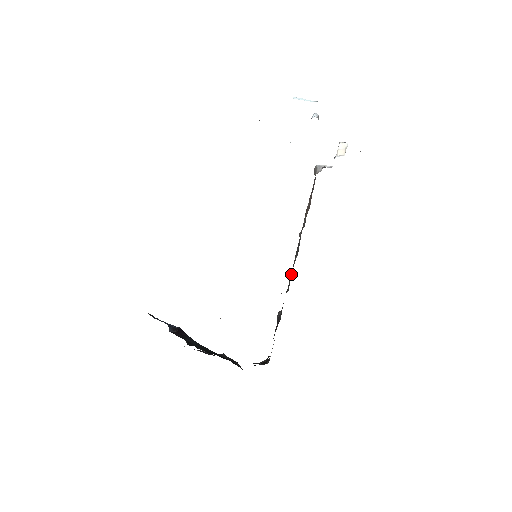
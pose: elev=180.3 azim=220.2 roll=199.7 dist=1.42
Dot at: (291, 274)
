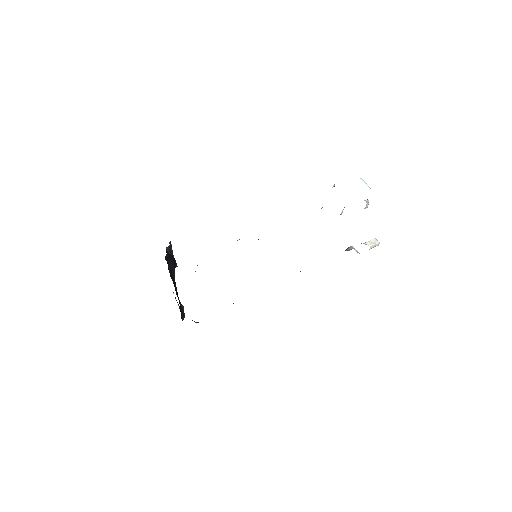
Dot at: occluded
